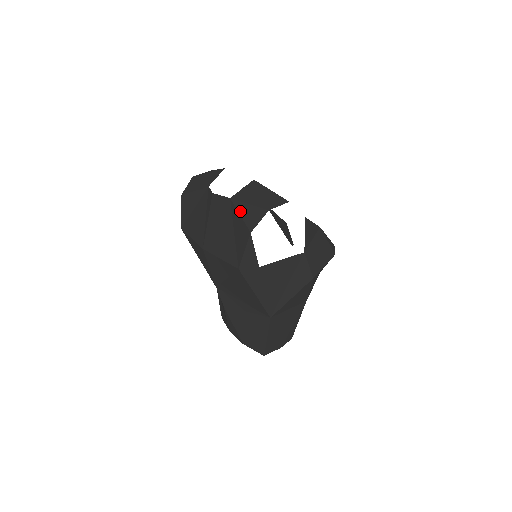
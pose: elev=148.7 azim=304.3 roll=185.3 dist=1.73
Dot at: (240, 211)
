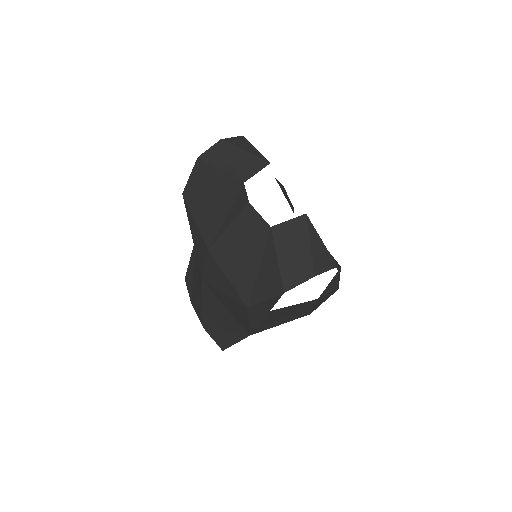
Dot at: (279, 254)
